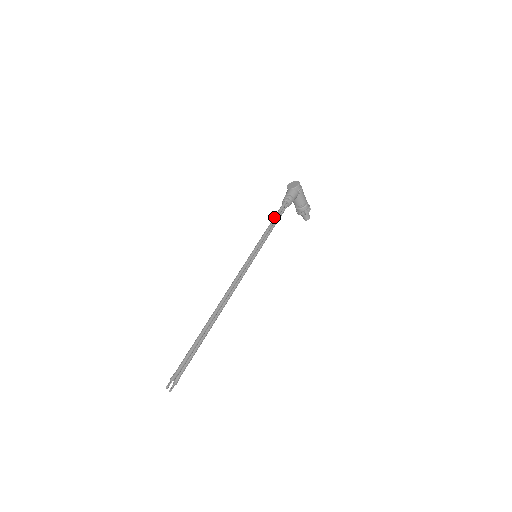
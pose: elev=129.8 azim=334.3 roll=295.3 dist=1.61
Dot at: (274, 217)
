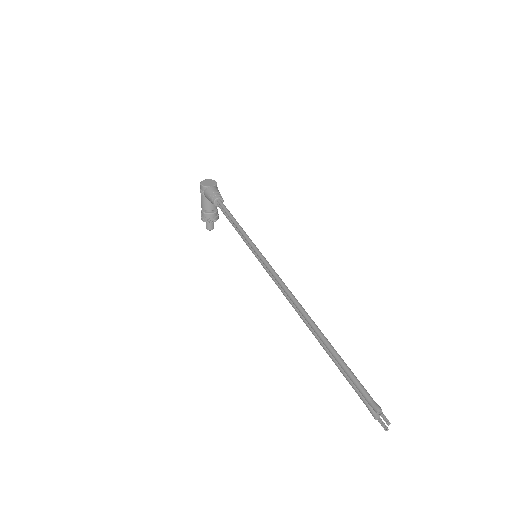
Dot at: (230, 214)
